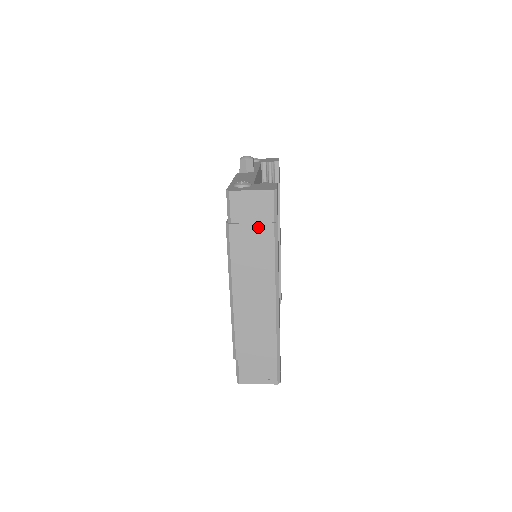
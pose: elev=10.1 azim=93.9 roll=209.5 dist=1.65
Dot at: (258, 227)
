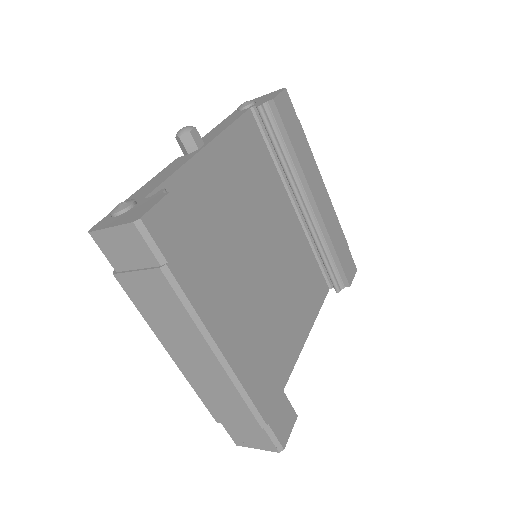
Dot at: (145, 275)
